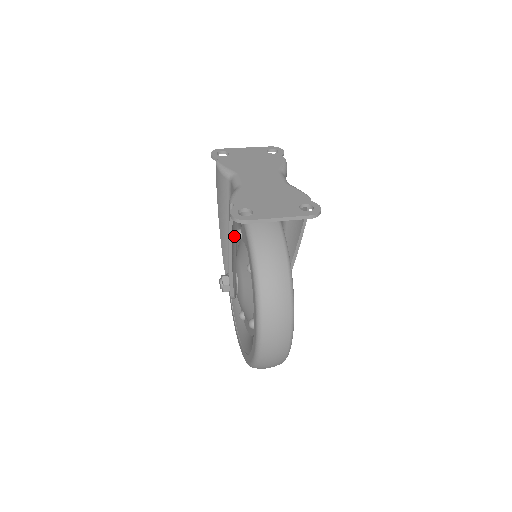
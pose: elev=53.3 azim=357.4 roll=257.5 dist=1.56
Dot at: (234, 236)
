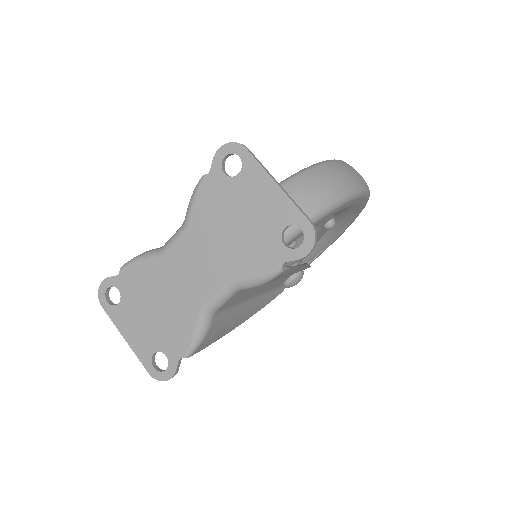
Dot at: occluded
